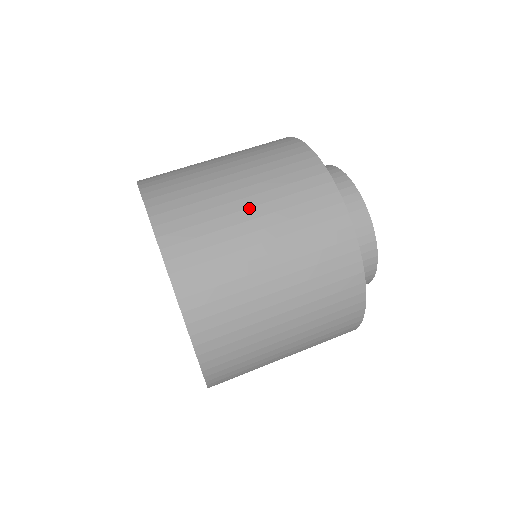
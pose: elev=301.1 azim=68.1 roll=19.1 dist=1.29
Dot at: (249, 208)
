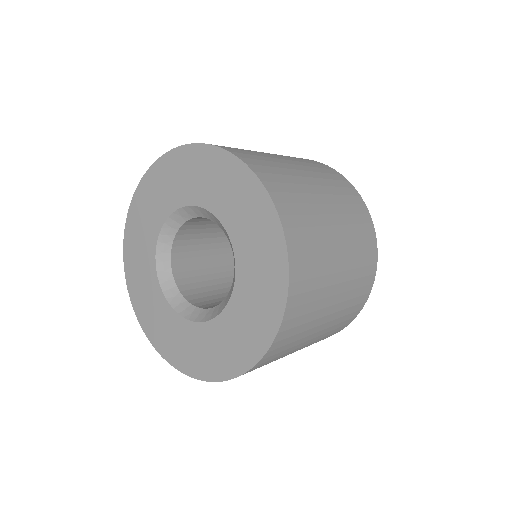
Dot at: occluded
